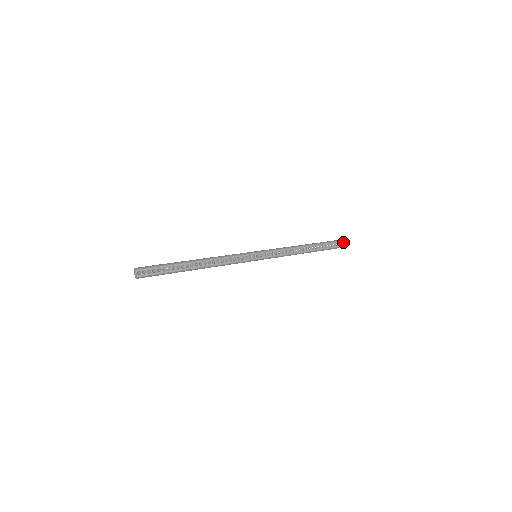
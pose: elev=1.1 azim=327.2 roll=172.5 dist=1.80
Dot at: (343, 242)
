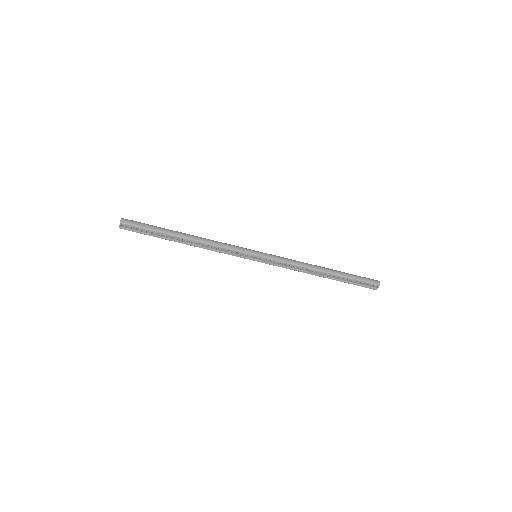
Dot at: (374, 285)
